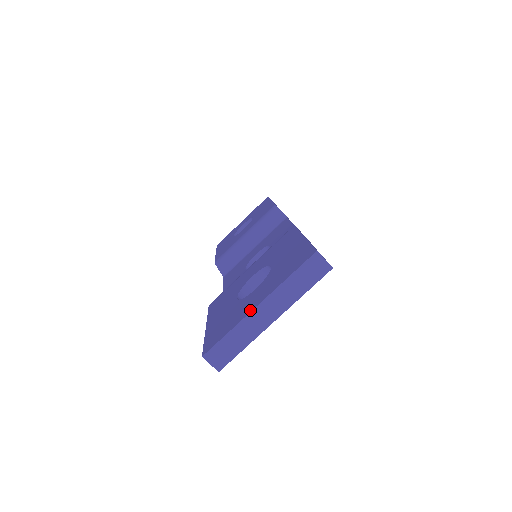
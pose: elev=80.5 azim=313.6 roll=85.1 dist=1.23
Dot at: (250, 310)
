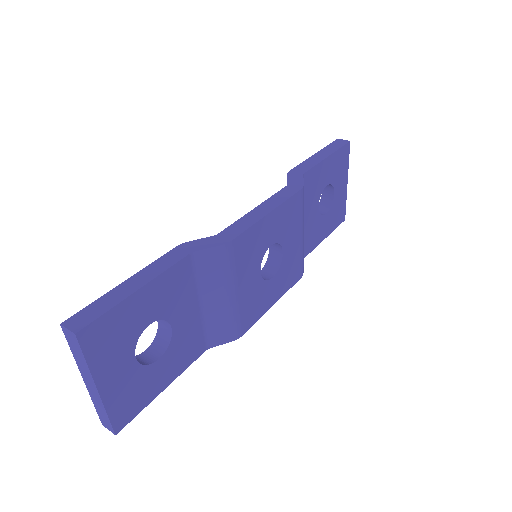
Dot at: occluded
